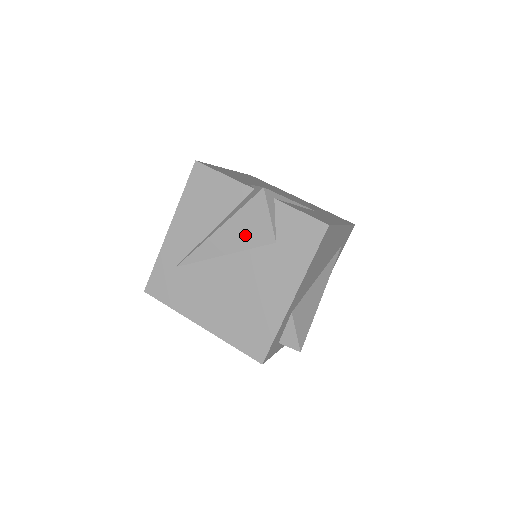
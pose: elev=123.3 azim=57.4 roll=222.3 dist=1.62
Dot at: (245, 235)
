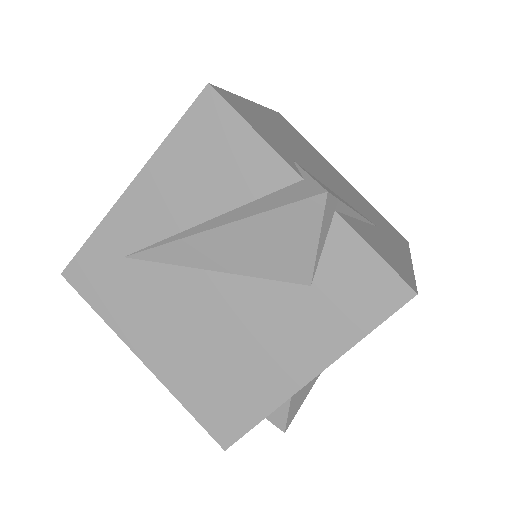
Dot at: (261, 255)
